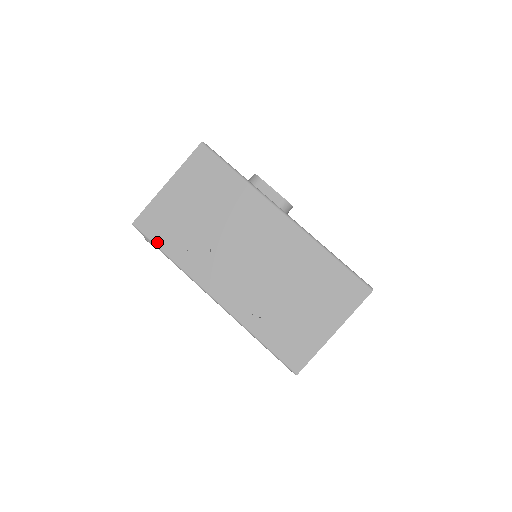
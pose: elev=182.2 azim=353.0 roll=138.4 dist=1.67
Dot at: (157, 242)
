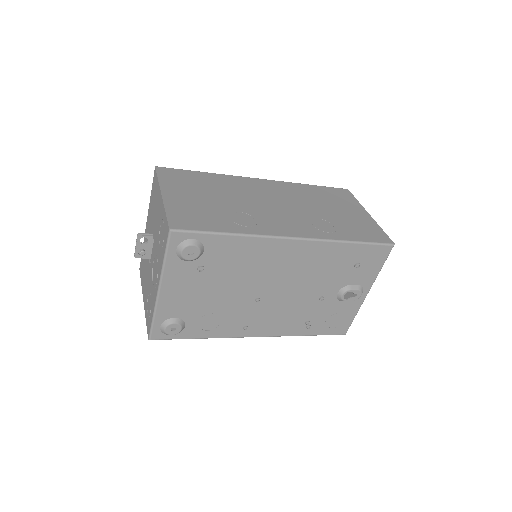
Dot at: (208, 229)
